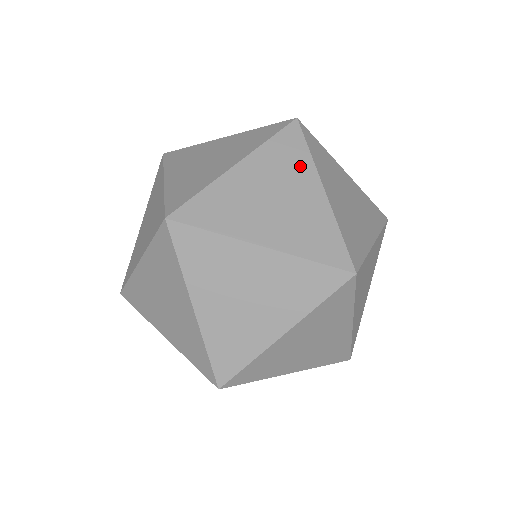
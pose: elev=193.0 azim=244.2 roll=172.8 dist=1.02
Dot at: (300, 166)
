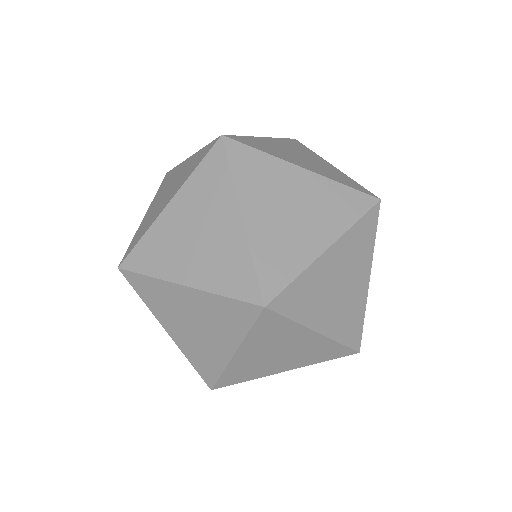
Dot at: (221, 193)
